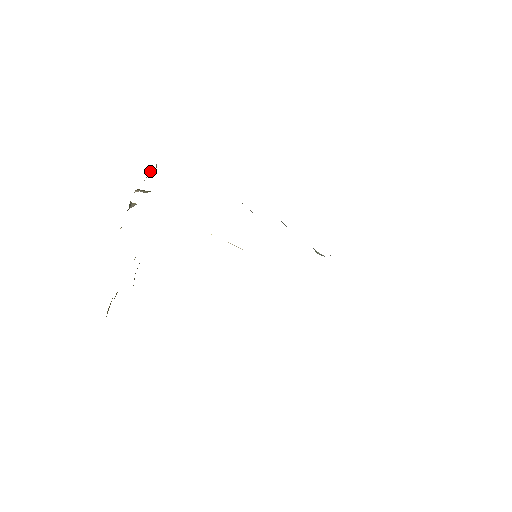
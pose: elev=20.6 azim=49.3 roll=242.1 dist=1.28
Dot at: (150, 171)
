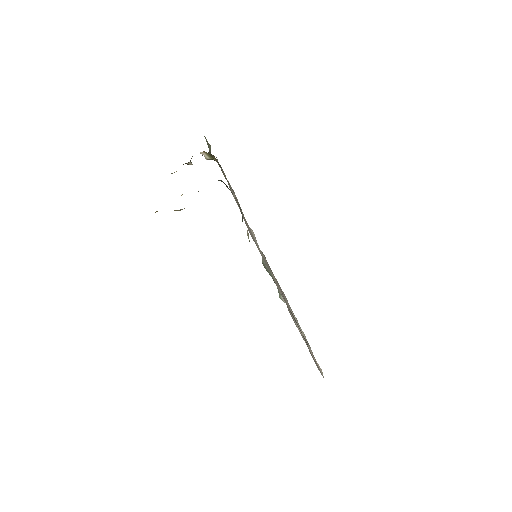
Dot at: occluded
